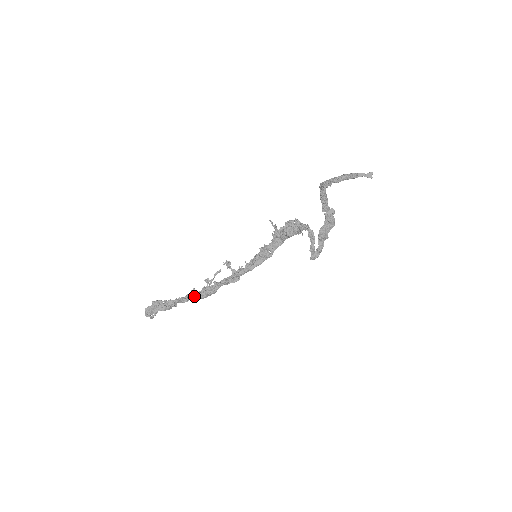
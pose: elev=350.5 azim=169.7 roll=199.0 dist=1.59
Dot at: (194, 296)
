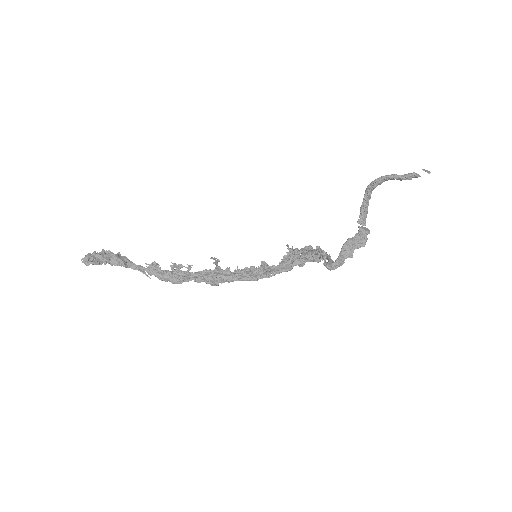
Dot at: (155, 268)
